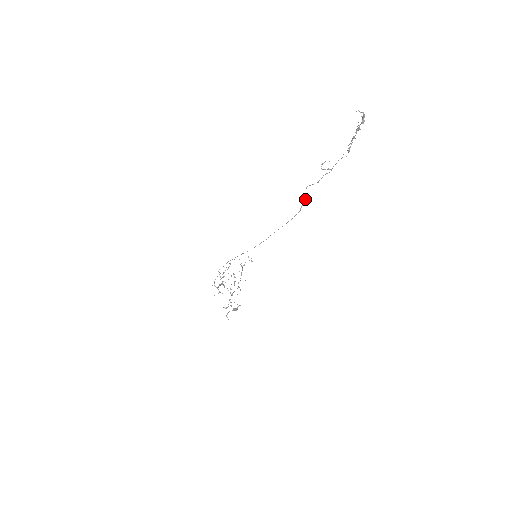
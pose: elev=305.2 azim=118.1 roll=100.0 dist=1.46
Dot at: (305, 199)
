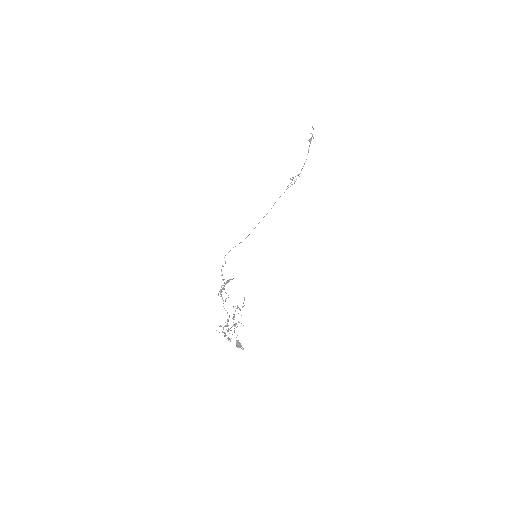
Dot at: (293, 178)
